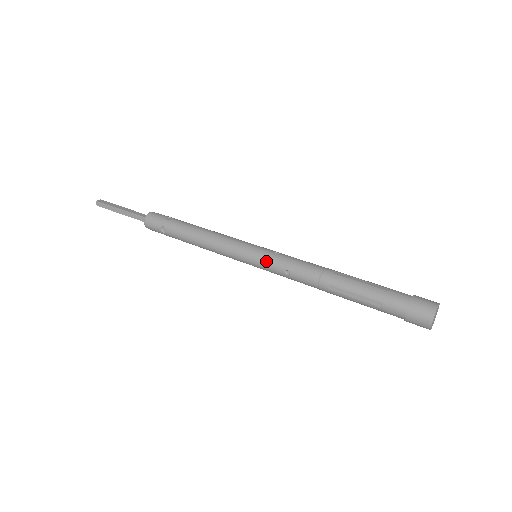
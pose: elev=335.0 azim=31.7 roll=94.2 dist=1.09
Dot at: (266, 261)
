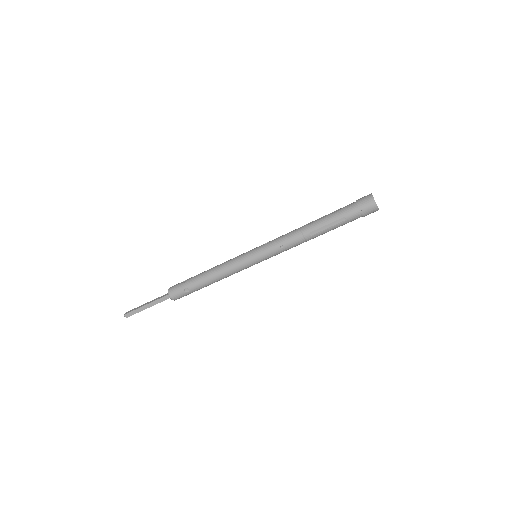
Dot at: (265, 252)
